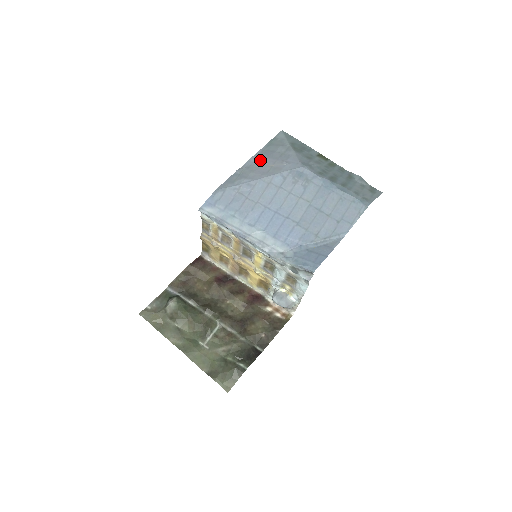
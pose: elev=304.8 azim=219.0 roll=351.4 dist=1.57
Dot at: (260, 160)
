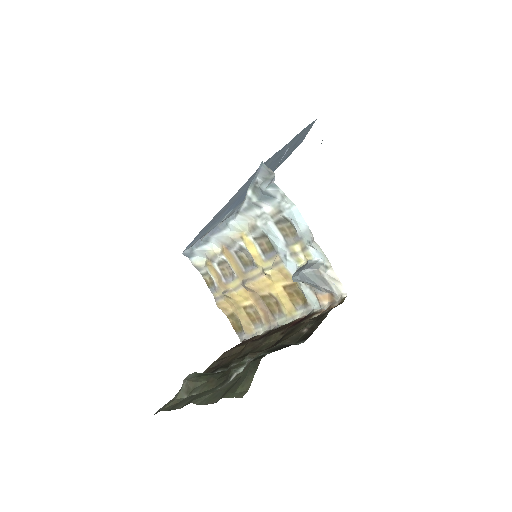
Dot at: occluded
